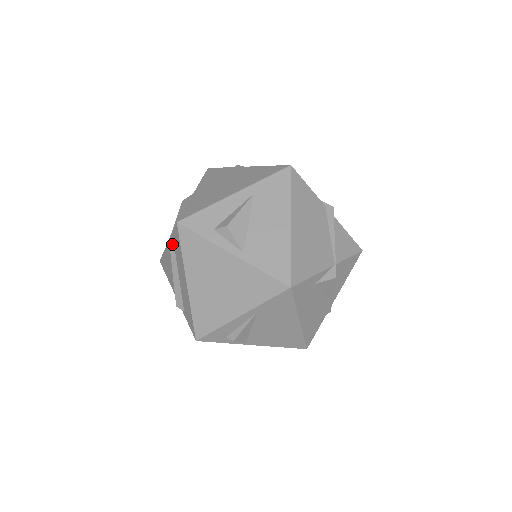
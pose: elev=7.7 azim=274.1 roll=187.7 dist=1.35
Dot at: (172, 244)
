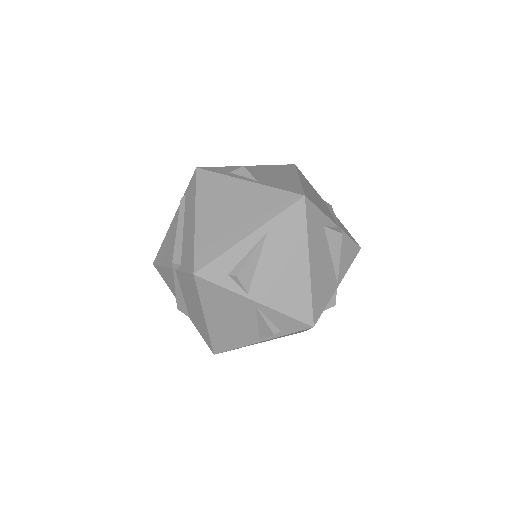
Dot at: (183, 201)
